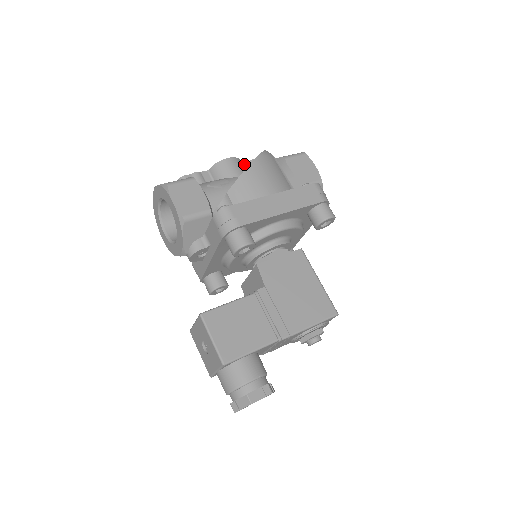
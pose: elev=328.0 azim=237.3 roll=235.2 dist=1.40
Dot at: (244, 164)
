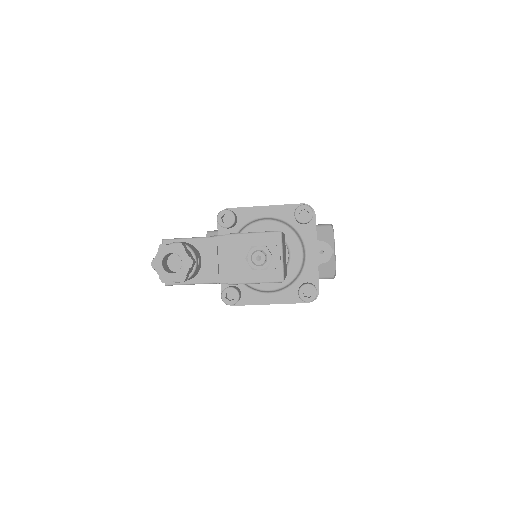
Dot at: occluded
